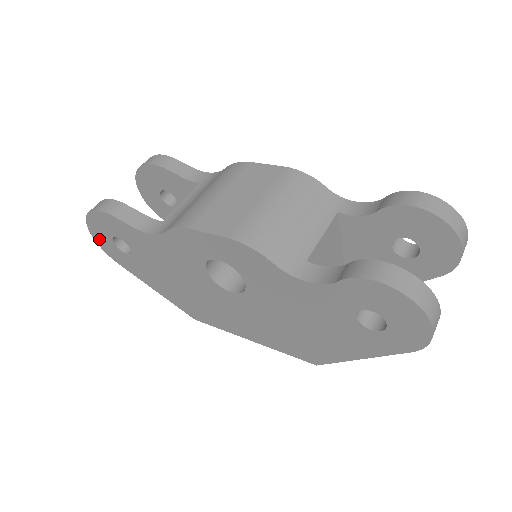
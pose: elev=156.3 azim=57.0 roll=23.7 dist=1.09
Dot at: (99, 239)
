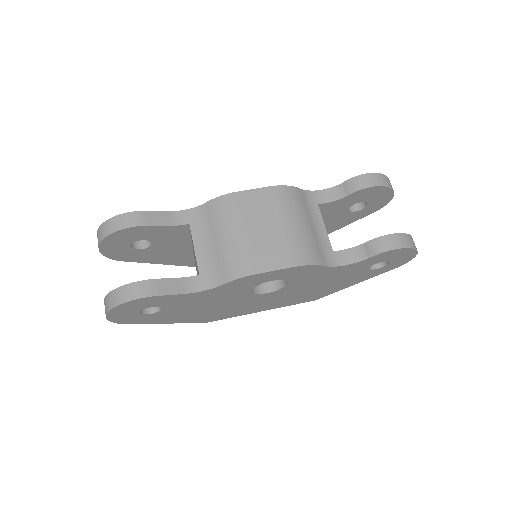
Dot at: (117, 318)
